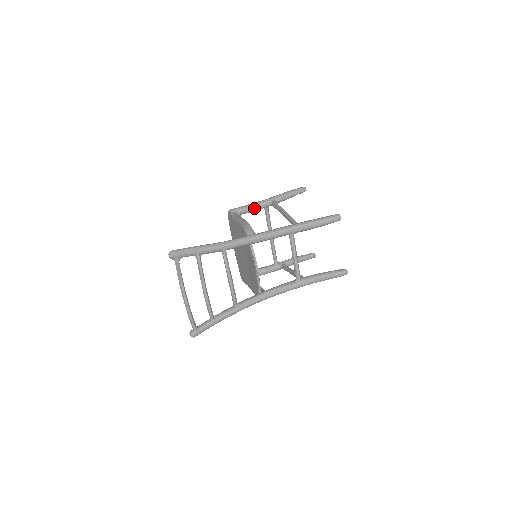
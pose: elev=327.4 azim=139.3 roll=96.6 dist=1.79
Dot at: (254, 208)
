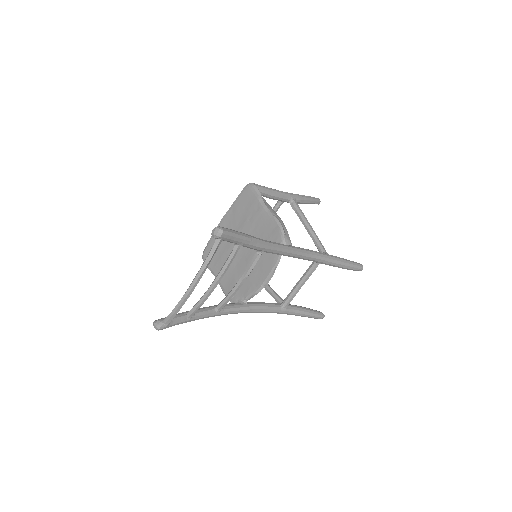
Dot at: (275, 196)
